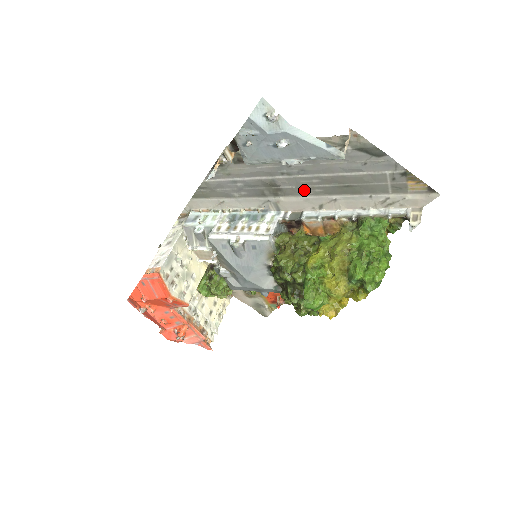
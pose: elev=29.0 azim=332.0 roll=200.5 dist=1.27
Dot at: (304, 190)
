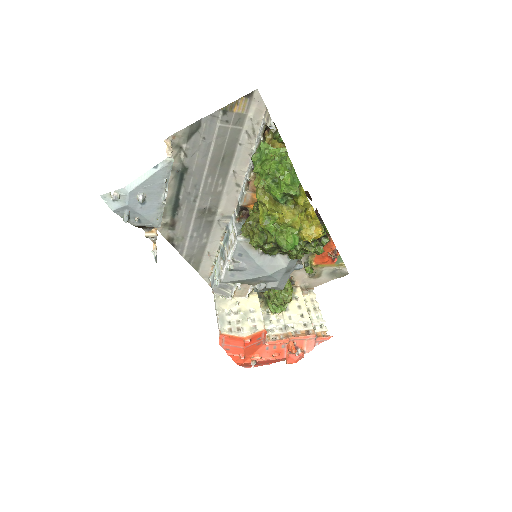
Dot at: (216, 191)
